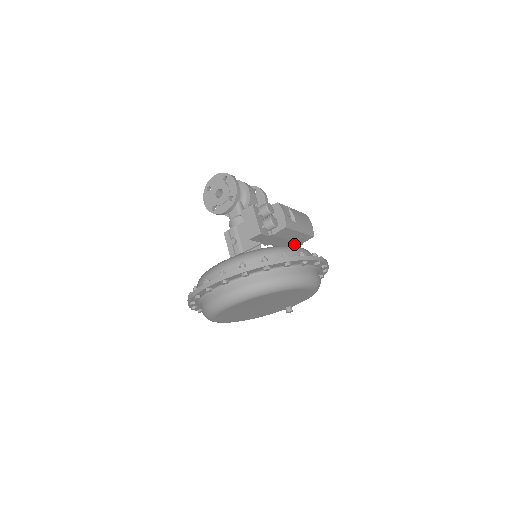
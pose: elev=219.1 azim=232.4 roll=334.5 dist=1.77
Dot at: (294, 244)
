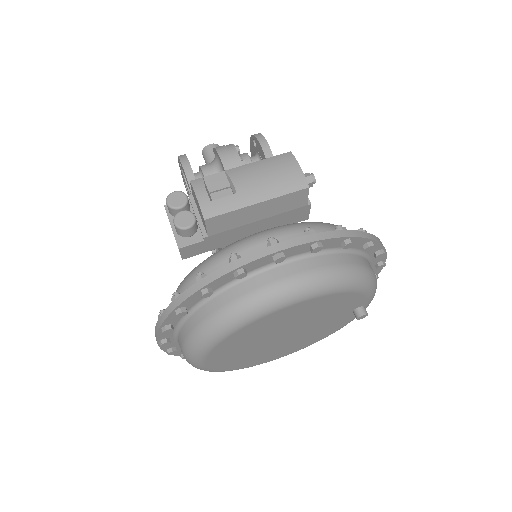
Dot at: (292, 214)
